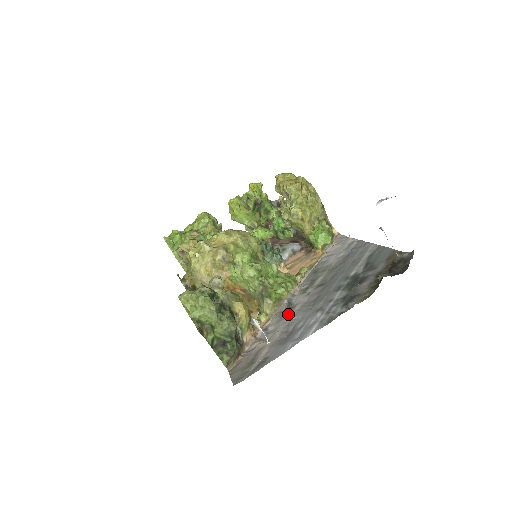
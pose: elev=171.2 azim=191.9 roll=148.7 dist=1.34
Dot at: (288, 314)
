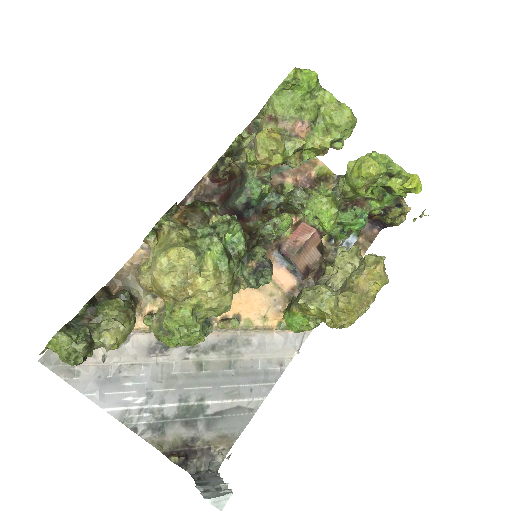
Dot at: (150, 354)
